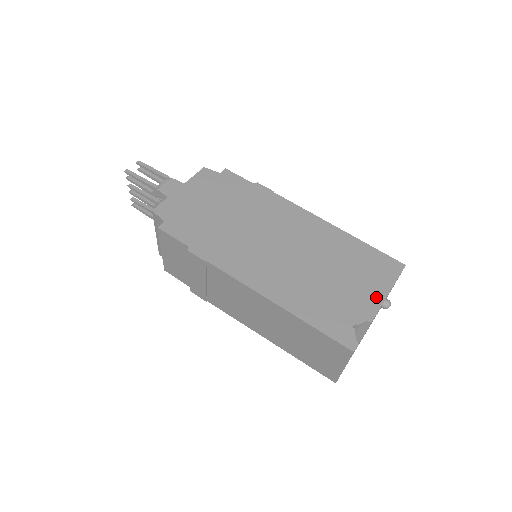
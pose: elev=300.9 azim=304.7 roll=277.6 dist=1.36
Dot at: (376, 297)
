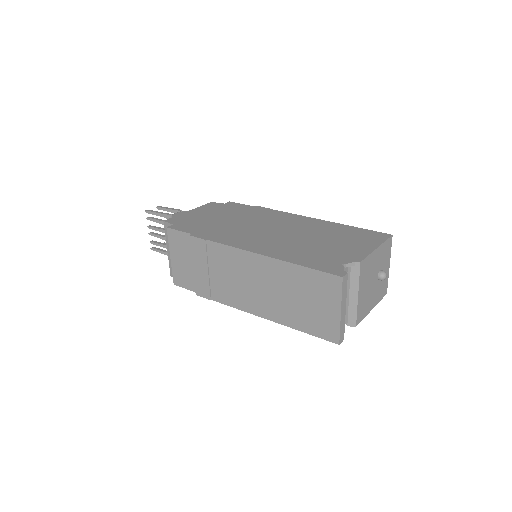
Dot at: (364, 250)
